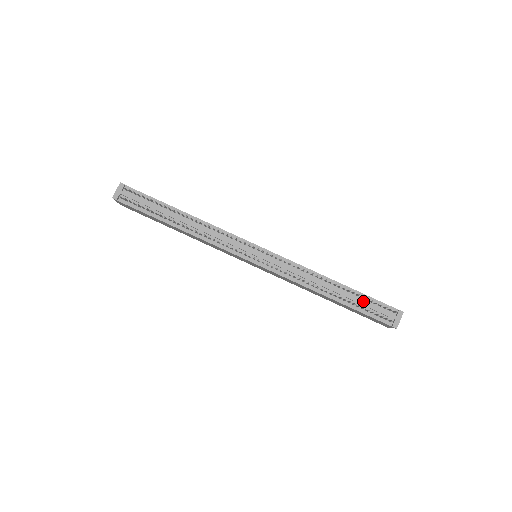
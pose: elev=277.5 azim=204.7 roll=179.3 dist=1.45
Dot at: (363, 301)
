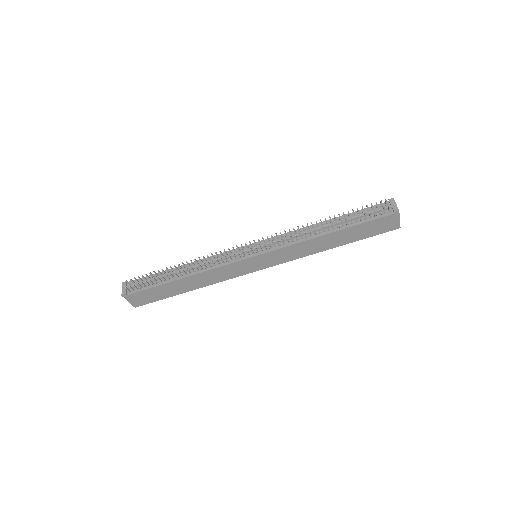
Dot at: (357, 215)
